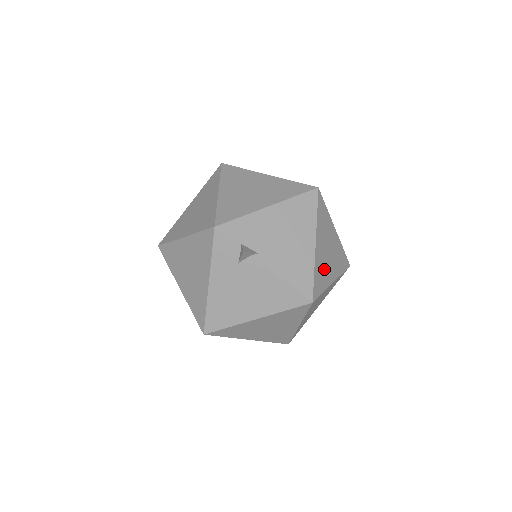
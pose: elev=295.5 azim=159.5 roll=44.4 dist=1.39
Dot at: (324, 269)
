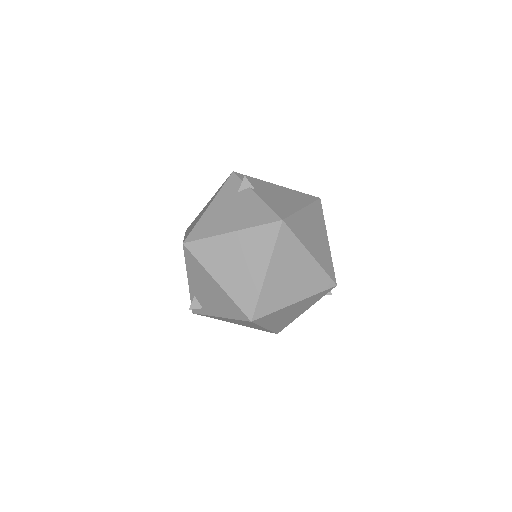
Dot at: (305, 232)
